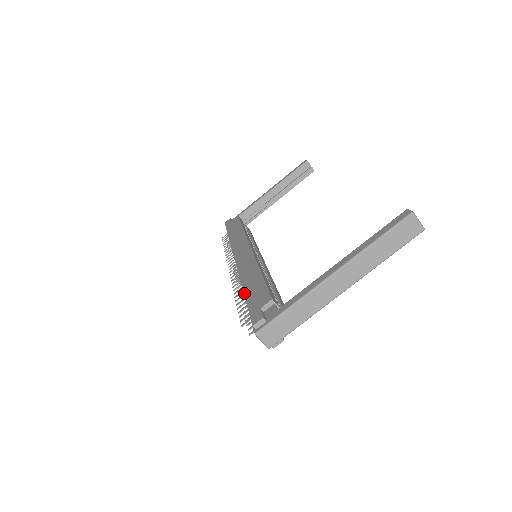
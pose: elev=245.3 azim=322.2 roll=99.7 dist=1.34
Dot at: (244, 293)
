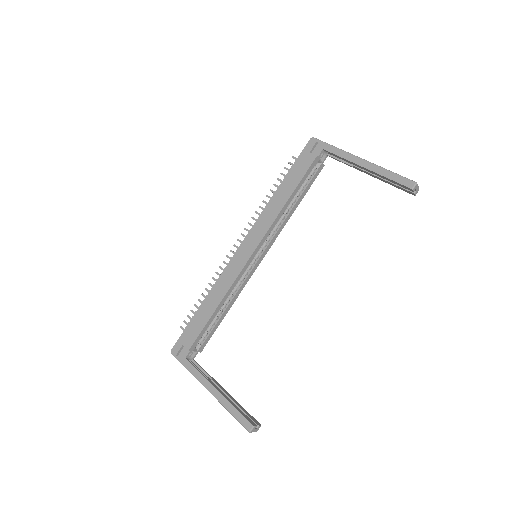
Dot at: (197, 310)
